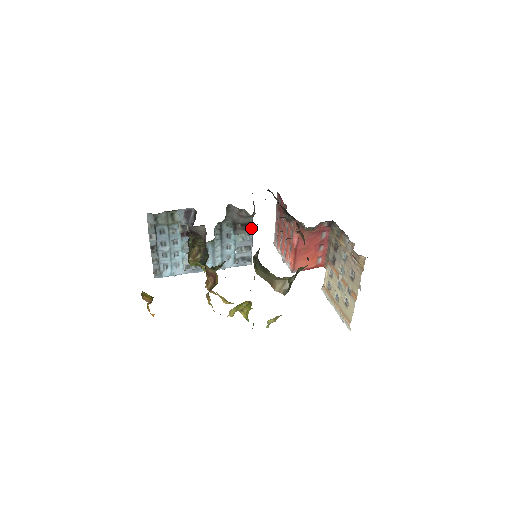
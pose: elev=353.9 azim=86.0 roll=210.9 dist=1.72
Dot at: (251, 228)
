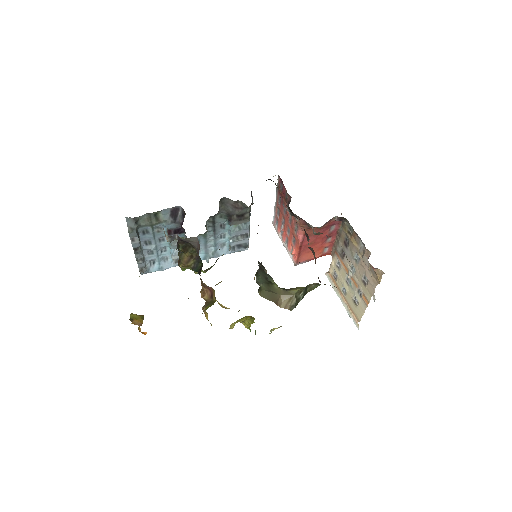
Dot at: (248, 218)
